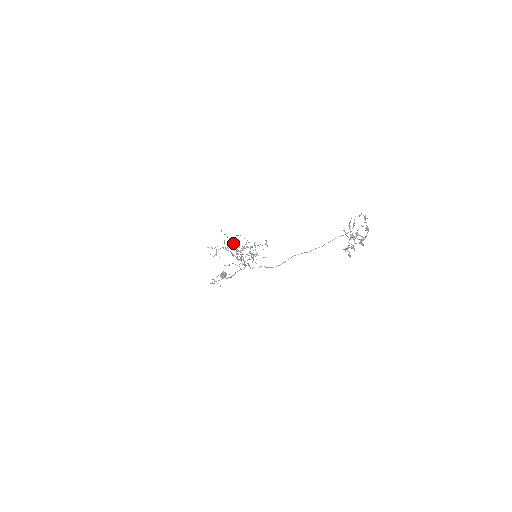
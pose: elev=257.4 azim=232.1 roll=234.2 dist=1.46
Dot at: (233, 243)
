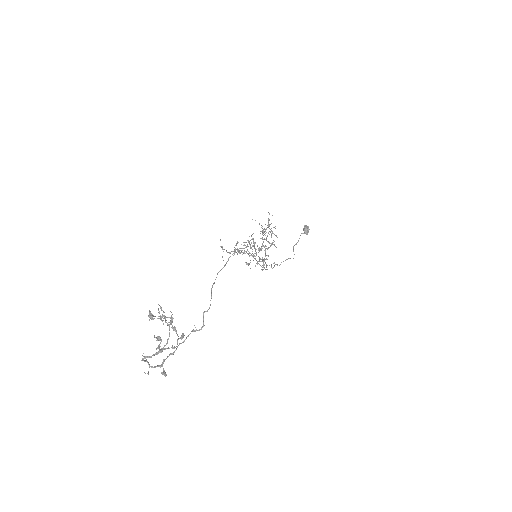
Dot at: (234, 250)
